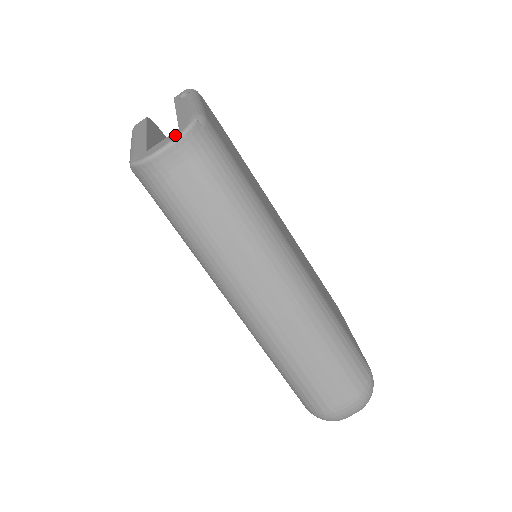
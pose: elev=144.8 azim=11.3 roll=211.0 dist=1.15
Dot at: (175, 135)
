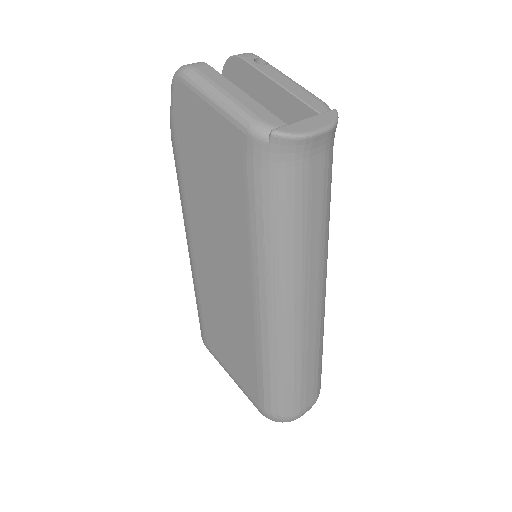
Dot at: (328, 120)
